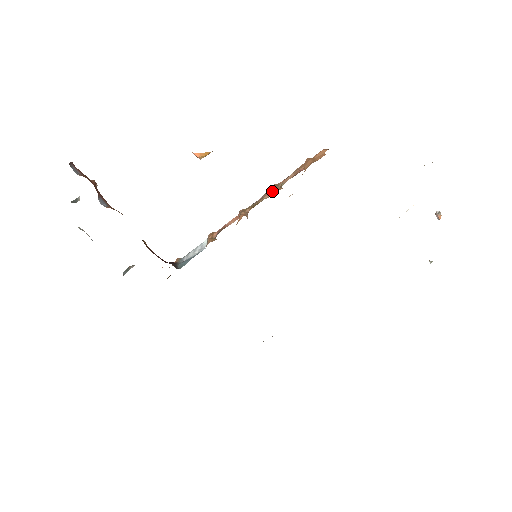
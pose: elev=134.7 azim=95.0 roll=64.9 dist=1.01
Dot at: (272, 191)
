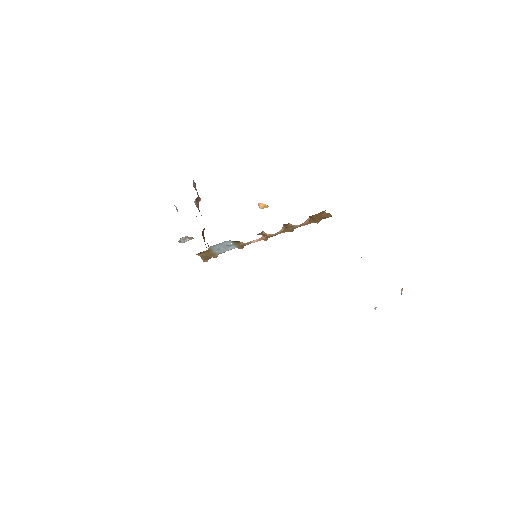
Dot at: occluded
